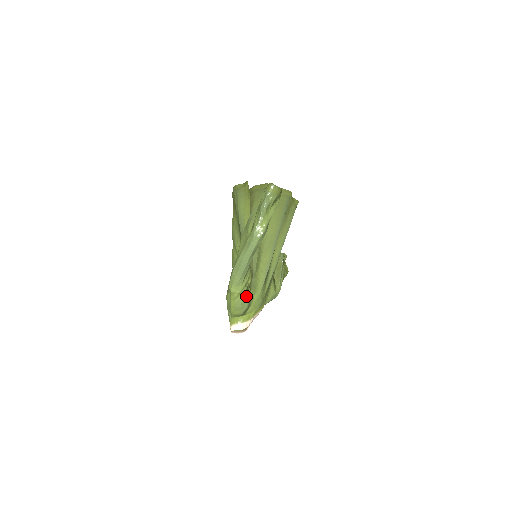
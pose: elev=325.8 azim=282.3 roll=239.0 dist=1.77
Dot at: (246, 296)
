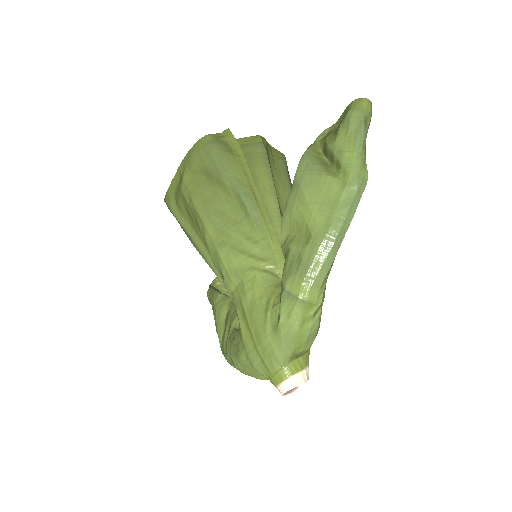
Dot at: occluded
